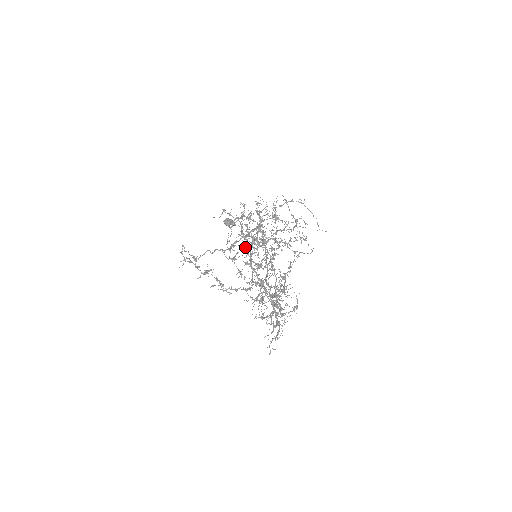
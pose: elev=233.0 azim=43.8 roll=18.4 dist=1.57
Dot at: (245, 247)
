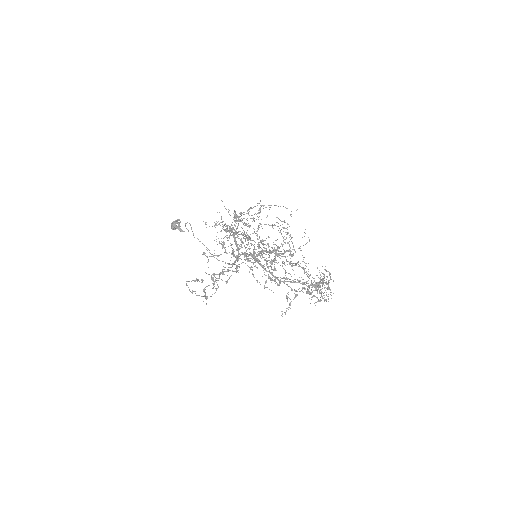
Dot at: occluded
